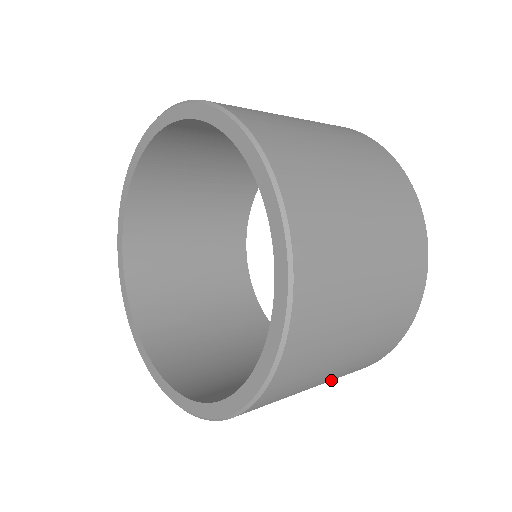
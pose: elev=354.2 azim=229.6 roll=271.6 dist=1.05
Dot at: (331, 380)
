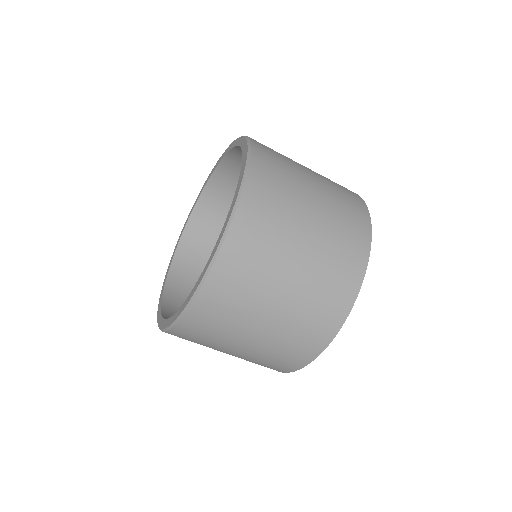
Dot at: (333, 228)
